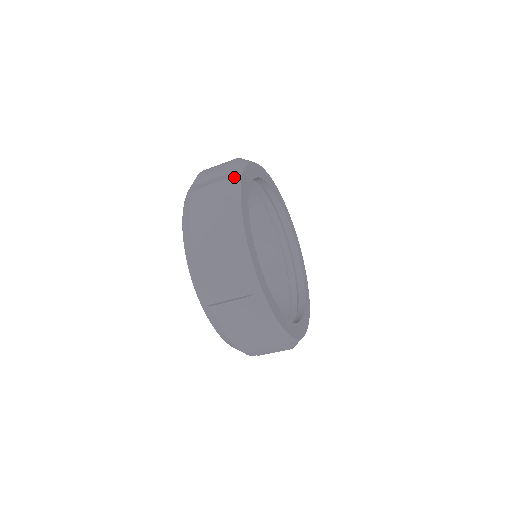
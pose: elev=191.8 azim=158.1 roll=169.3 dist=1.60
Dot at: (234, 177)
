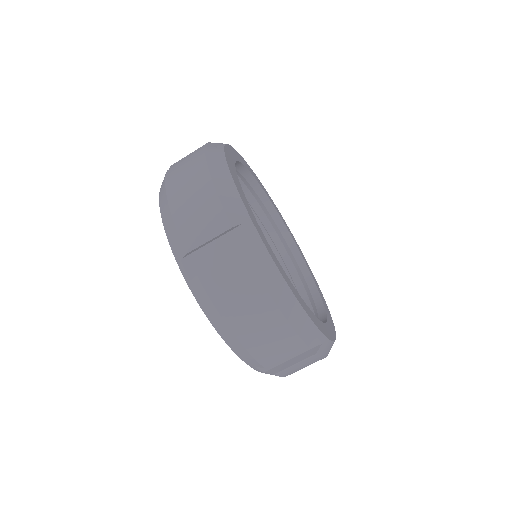
Dot at: (243, 226)
